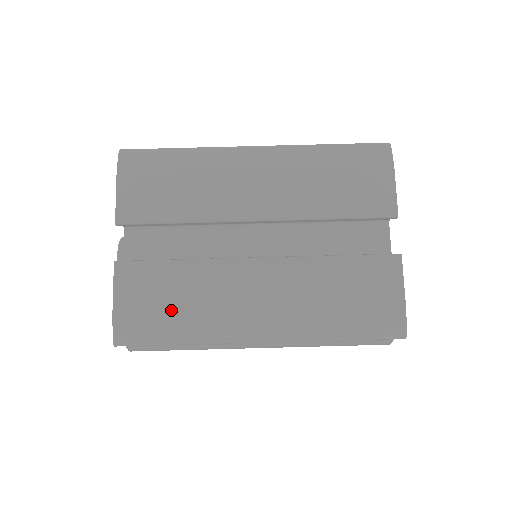
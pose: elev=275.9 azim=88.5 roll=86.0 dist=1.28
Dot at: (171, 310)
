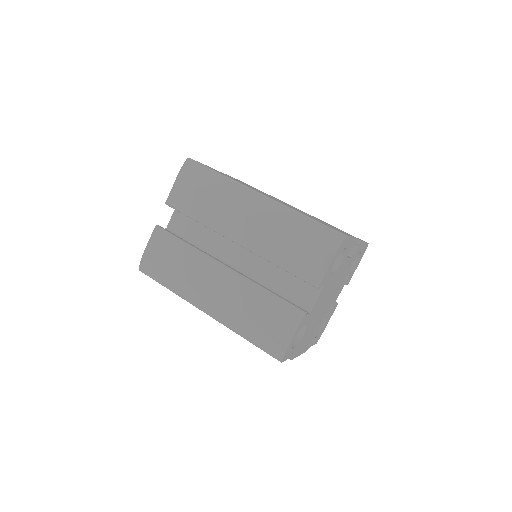
Dot at: (169, 268)
